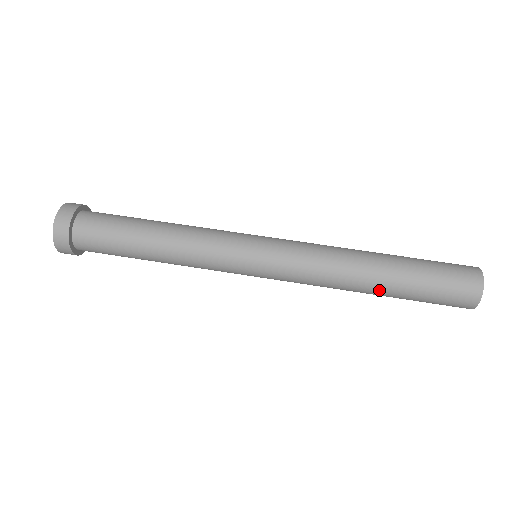
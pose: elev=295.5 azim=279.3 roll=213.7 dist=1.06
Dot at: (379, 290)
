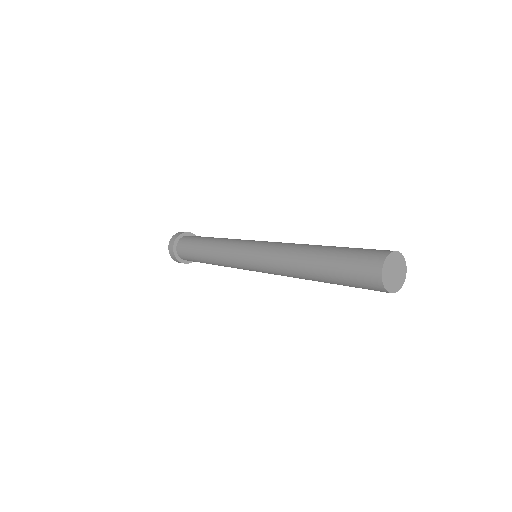
Dot at: (314, 253)
